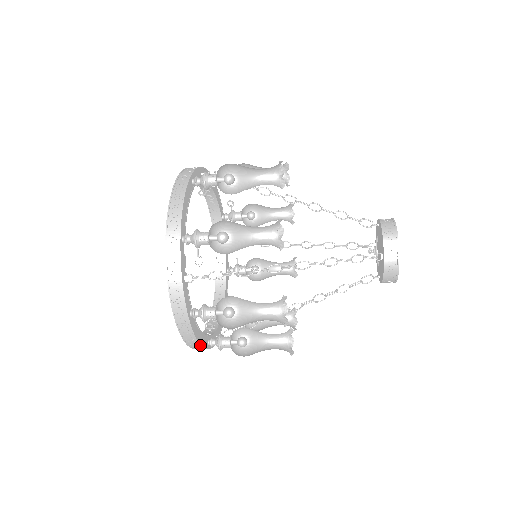
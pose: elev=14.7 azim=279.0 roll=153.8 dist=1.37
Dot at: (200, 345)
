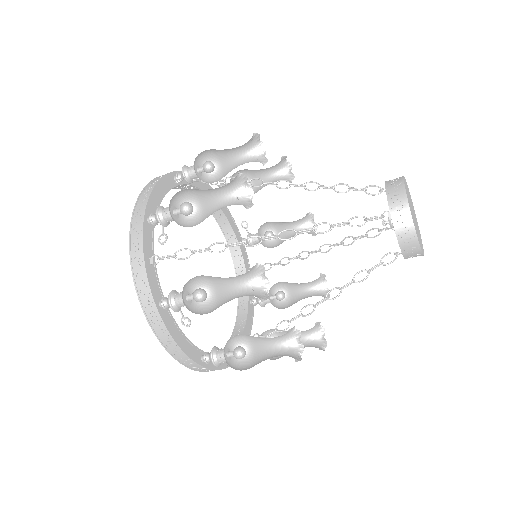
Dot at: (184, 353)
